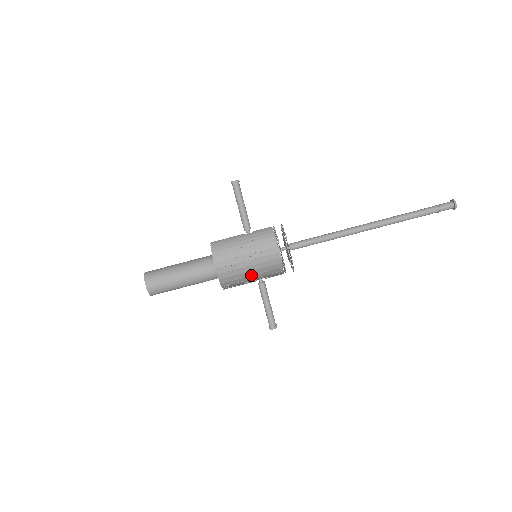
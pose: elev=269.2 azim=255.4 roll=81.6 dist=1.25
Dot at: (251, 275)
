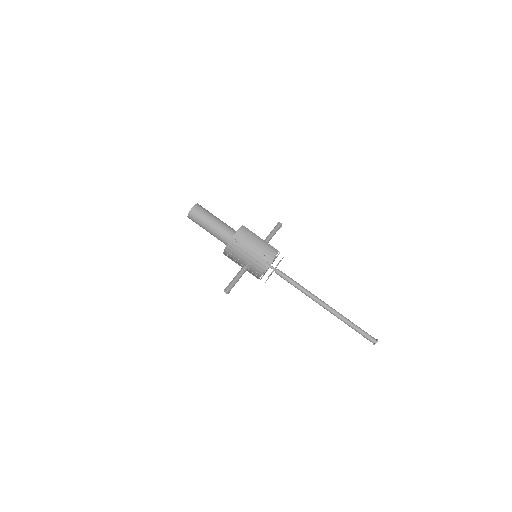
Dot at: (251, 250)
